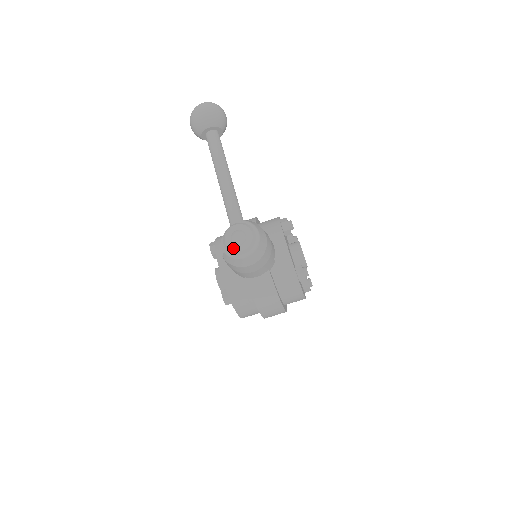
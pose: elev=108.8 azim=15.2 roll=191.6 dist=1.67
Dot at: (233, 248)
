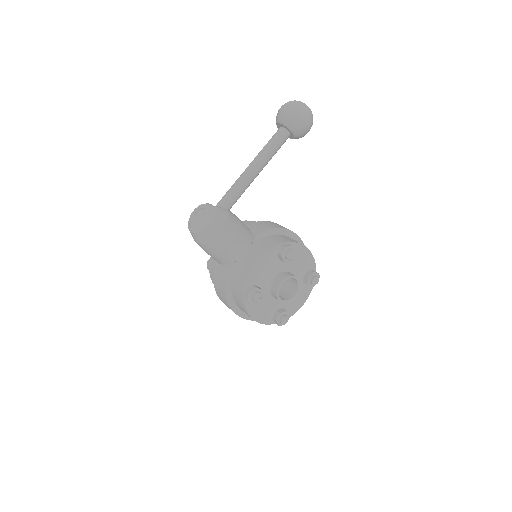
Dot at: (191, 218)
